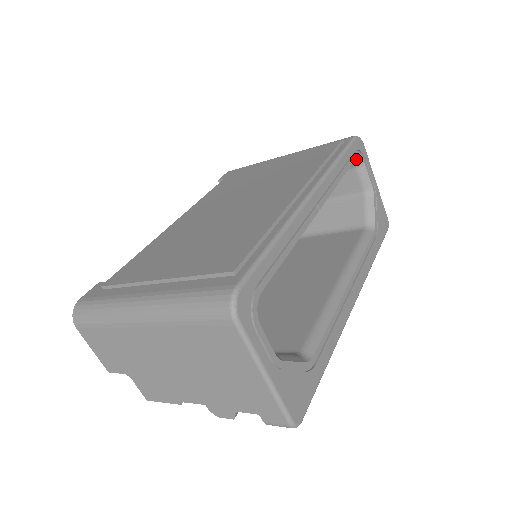
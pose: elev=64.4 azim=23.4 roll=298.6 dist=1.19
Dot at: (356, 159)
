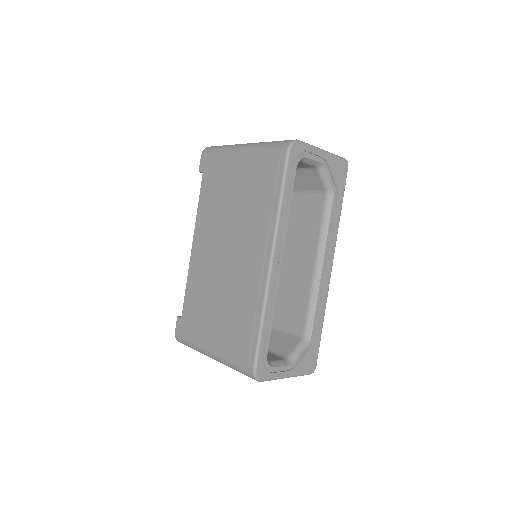
Dot at: (297, 164)
